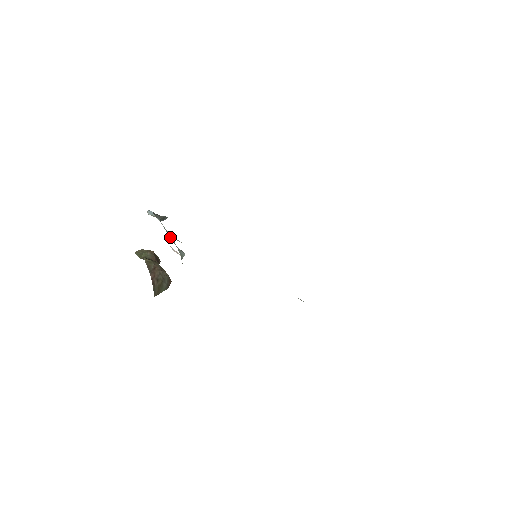
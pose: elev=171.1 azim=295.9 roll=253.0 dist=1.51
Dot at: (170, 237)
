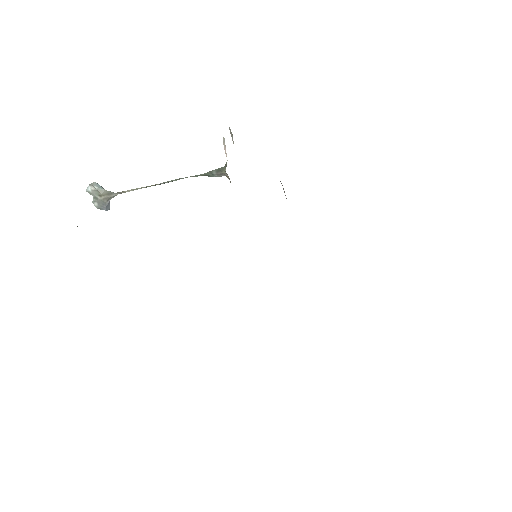
Dot at: (163, 182)
